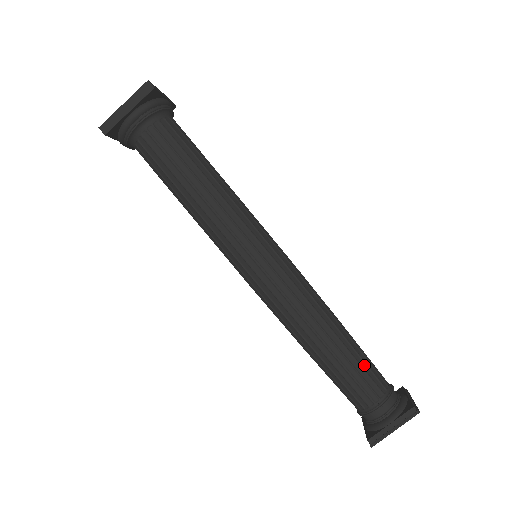
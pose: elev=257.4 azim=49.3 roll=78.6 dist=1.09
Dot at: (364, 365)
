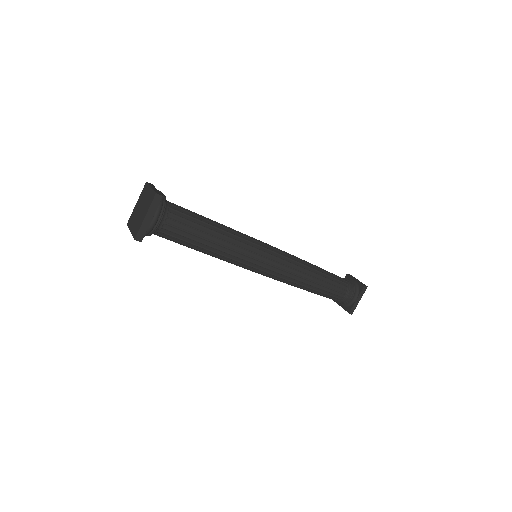
Dot at: (334, 280)
